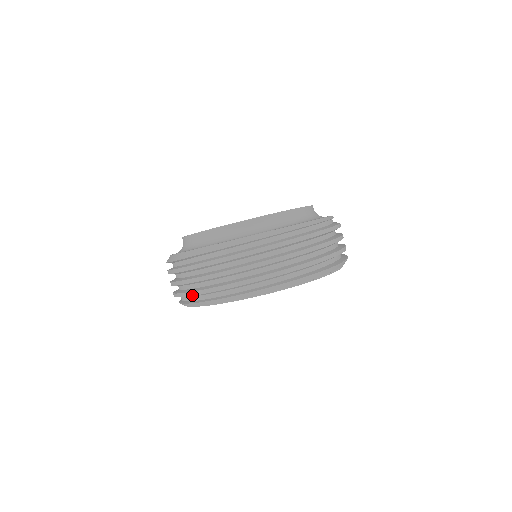
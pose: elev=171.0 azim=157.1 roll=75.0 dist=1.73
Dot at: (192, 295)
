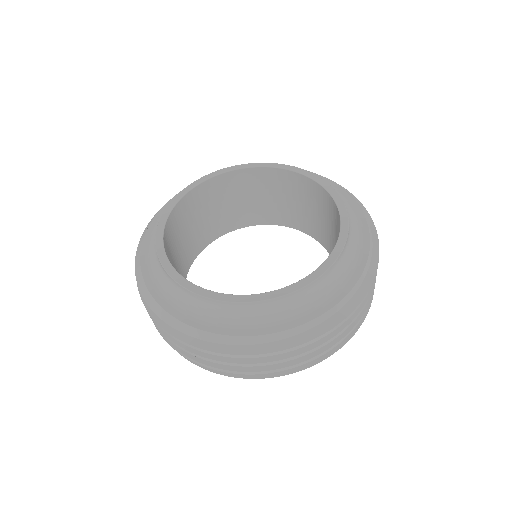
Dot at: occluded
